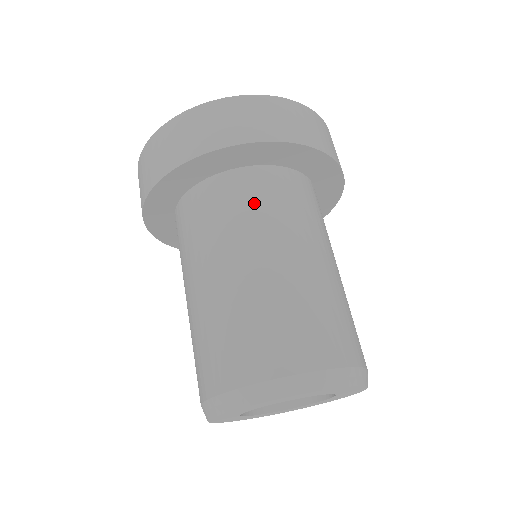
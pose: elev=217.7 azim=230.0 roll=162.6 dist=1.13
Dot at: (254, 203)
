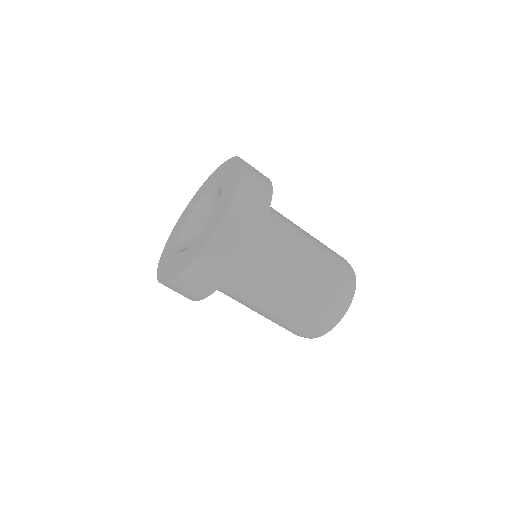
Dot at: (260, 268)
